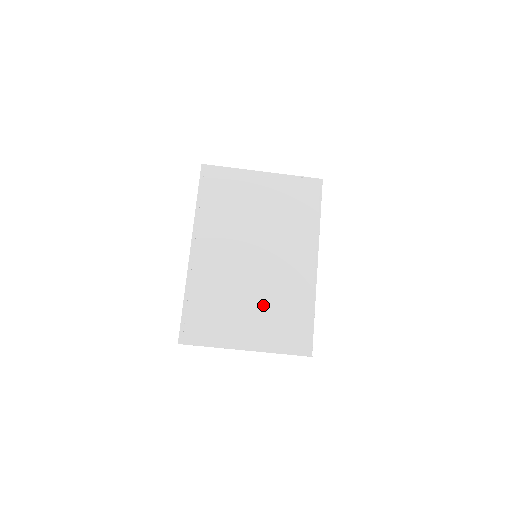
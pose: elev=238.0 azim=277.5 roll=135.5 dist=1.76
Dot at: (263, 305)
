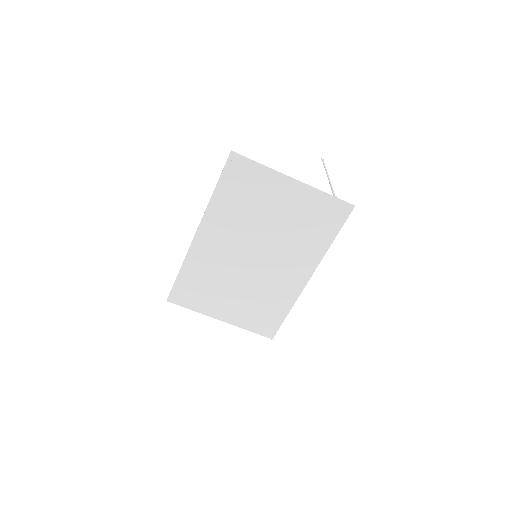
Dot at: (247, 295)
